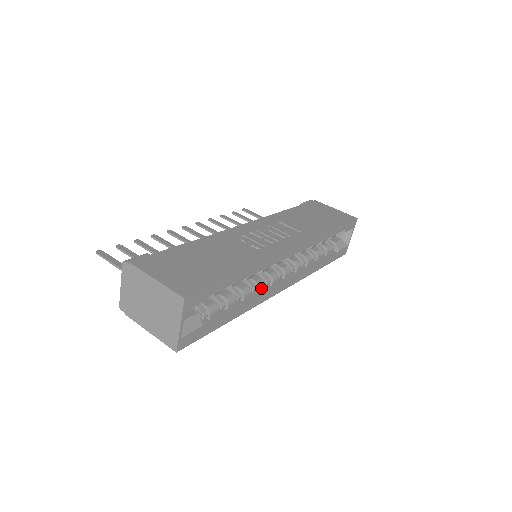
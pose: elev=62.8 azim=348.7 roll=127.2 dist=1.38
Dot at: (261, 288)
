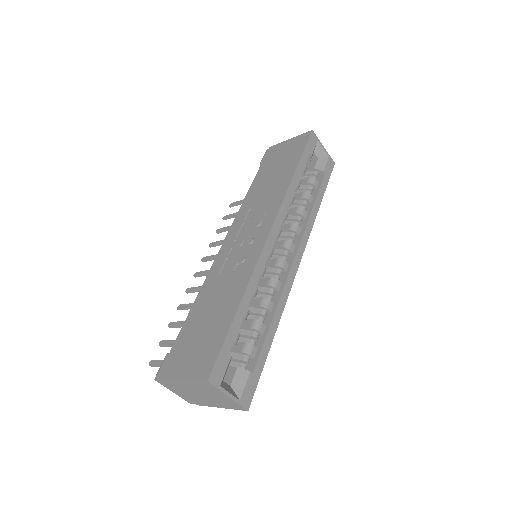
Dot at: (277, 286)
